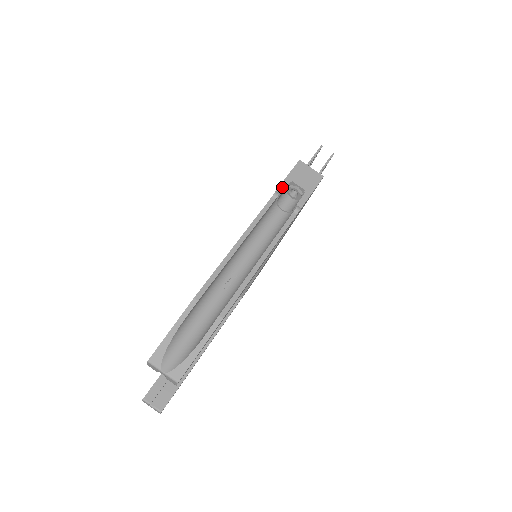
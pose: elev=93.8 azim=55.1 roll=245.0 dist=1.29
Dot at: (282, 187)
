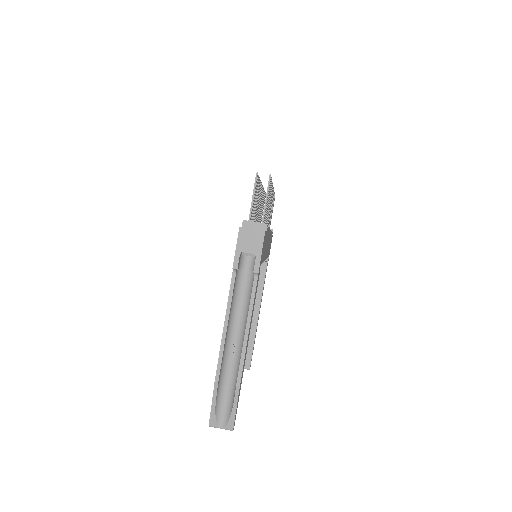
Dot at: (236, 263)
